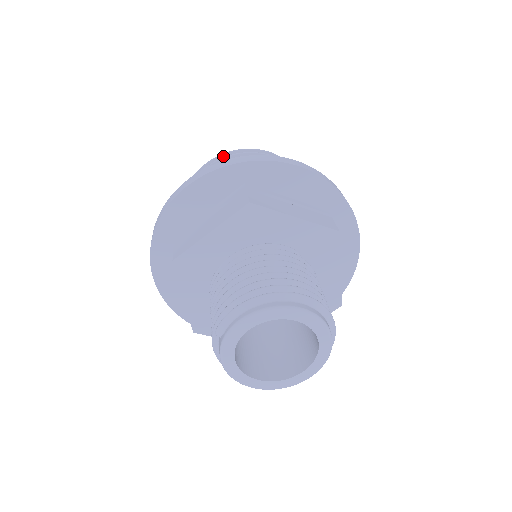
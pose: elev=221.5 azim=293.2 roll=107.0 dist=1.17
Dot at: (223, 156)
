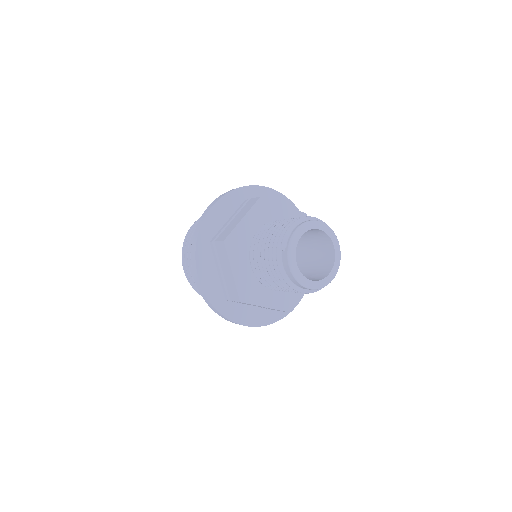
Dot at: occluded
